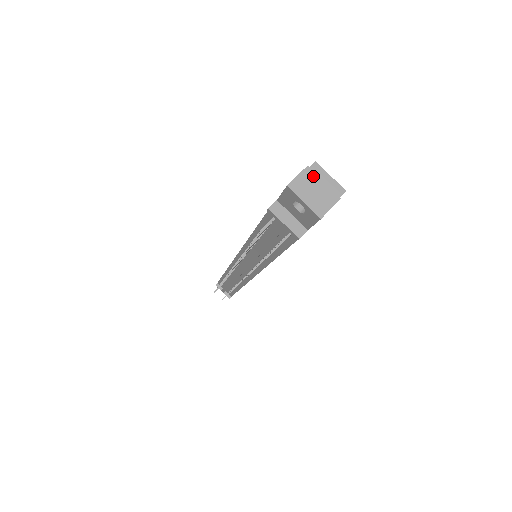
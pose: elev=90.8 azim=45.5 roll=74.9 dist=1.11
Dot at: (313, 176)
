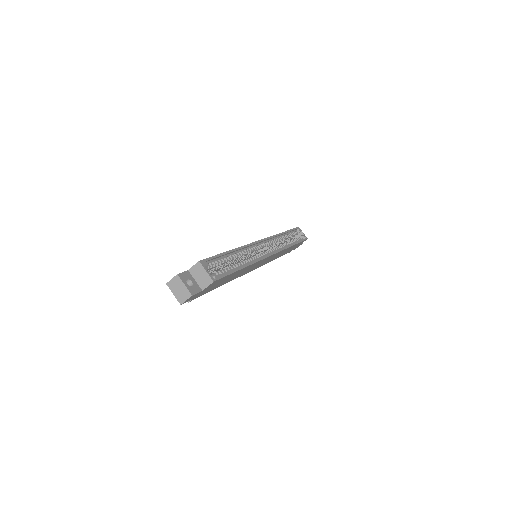
Dot at: (179, 281)
